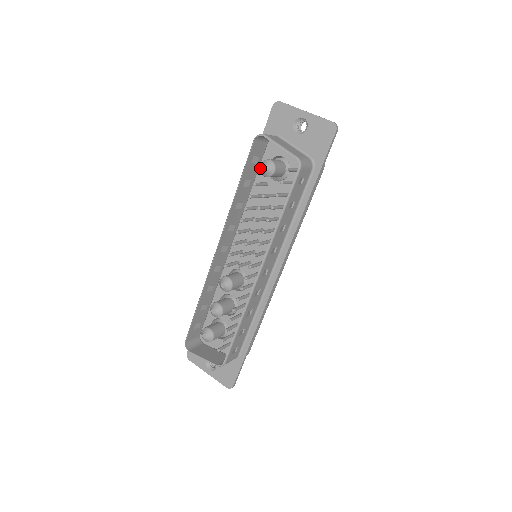
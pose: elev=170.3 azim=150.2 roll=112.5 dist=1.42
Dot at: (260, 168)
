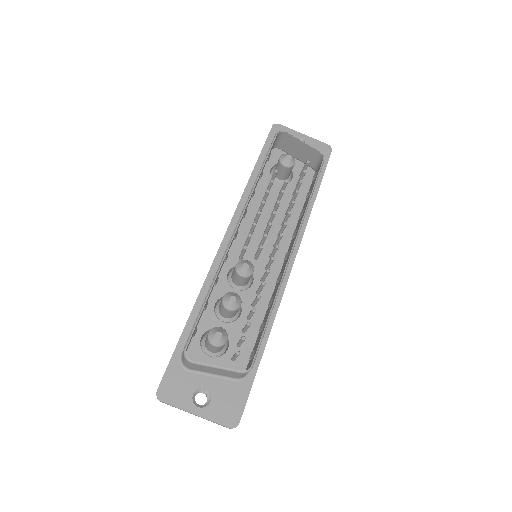
Dot at: (281, 158)
